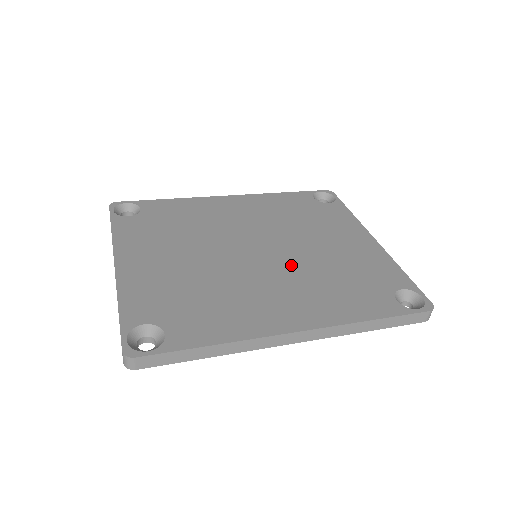
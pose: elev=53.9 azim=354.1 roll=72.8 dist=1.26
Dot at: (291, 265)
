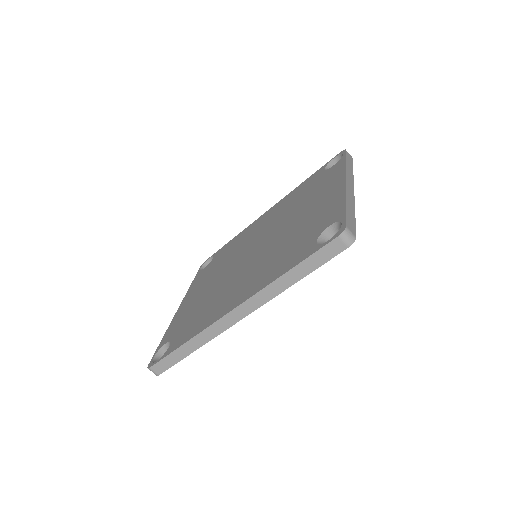
Dot at: (264, 252)
